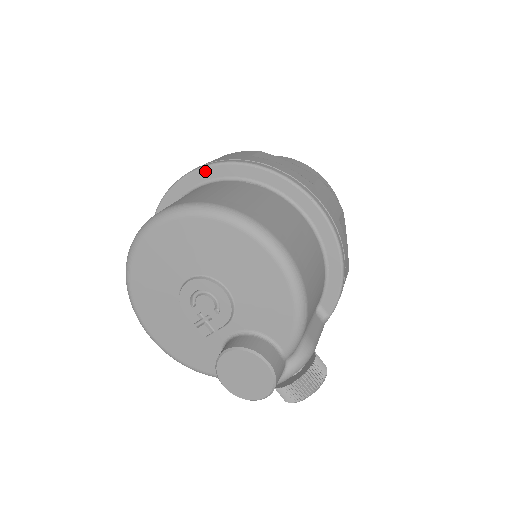
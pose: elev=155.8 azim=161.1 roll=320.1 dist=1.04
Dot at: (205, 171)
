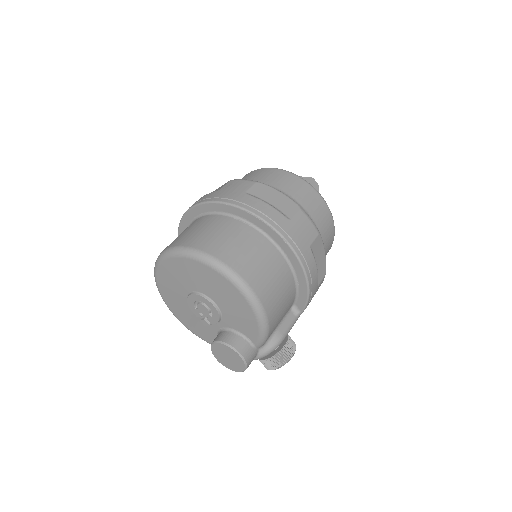
Dot at: (209, 205)
